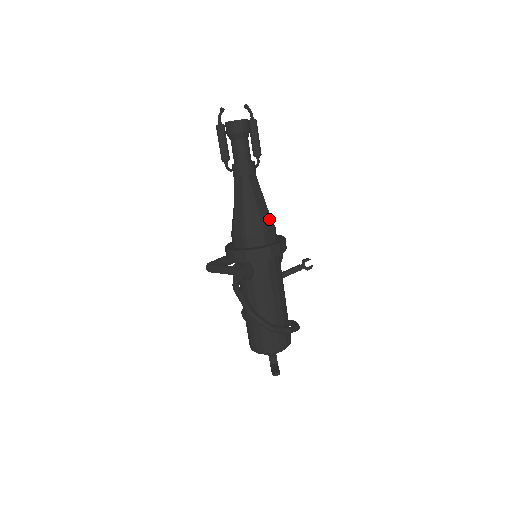
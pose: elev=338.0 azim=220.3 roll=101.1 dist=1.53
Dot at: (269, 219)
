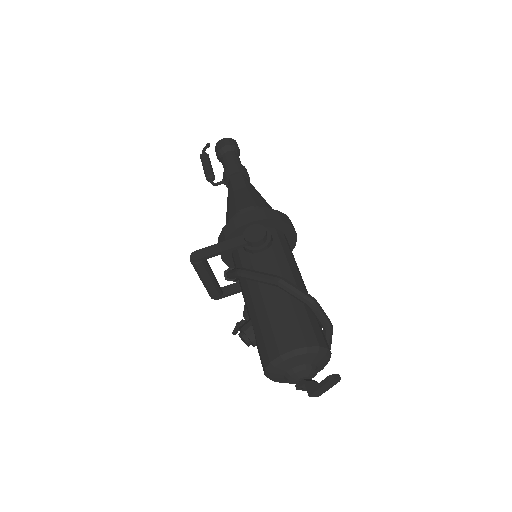
Dot at: occluded
